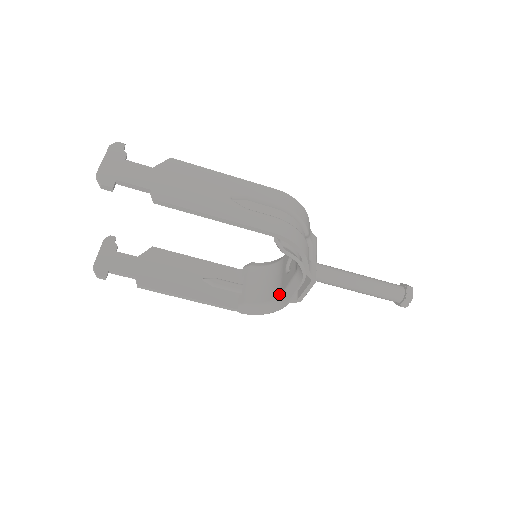
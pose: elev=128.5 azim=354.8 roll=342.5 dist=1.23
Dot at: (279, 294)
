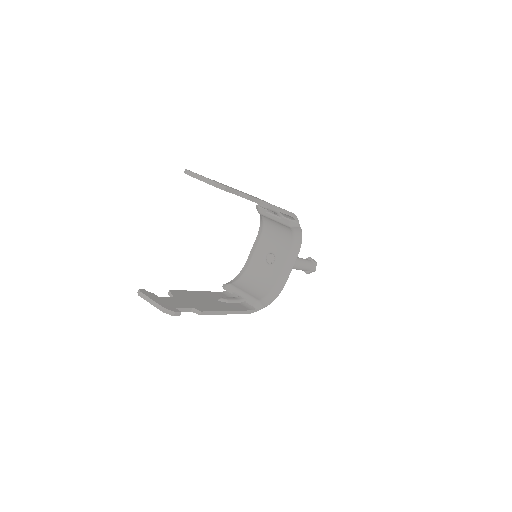
Dot at: (275, 281)
